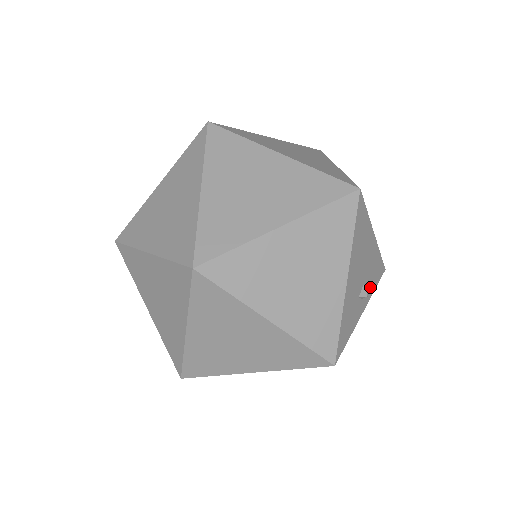
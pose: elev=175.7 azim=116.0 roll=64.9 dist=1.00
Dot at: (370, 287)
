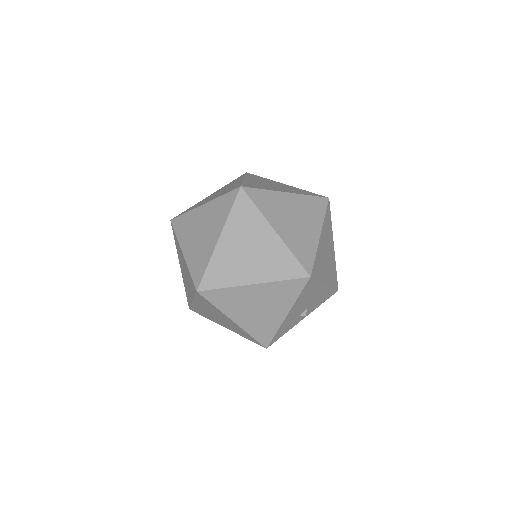
Dot at: (315, 306)
